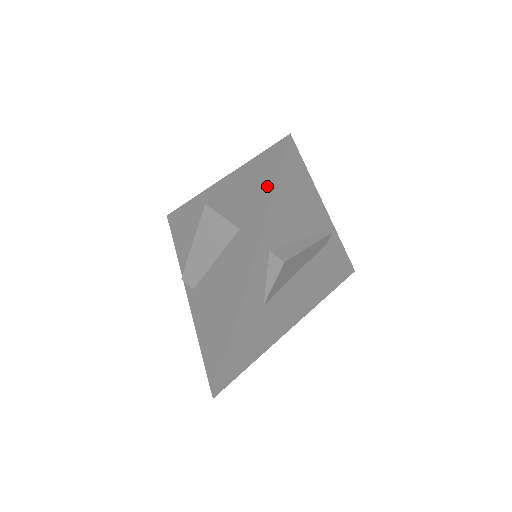
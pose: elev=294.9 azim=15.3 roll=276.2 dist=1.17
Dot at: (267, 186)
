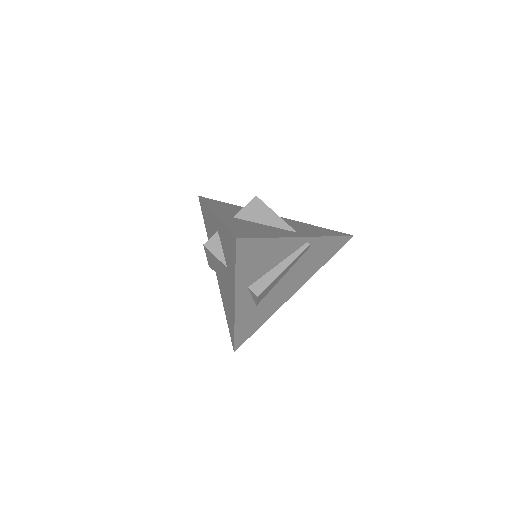
Dot at: (232, 259)
